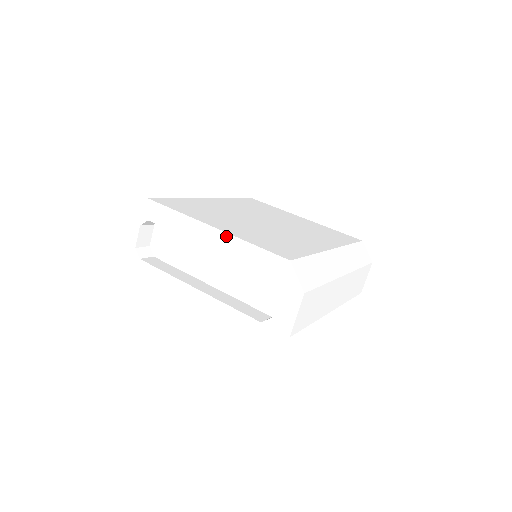
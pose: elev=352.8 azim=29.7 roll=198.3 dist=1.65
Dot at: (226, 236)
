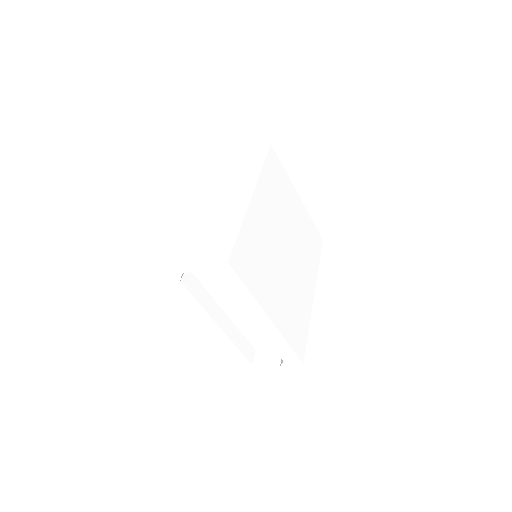
Dot at: (274, 329)
